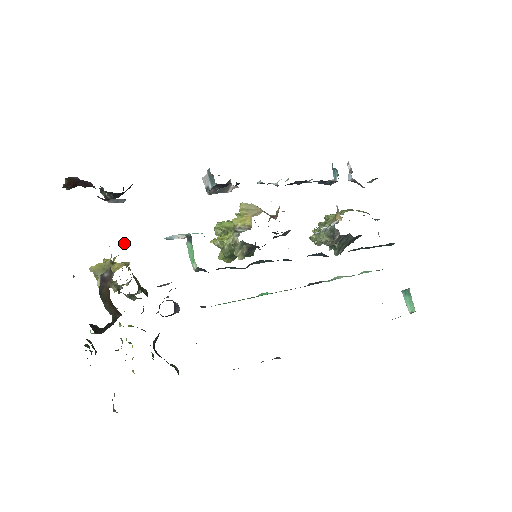
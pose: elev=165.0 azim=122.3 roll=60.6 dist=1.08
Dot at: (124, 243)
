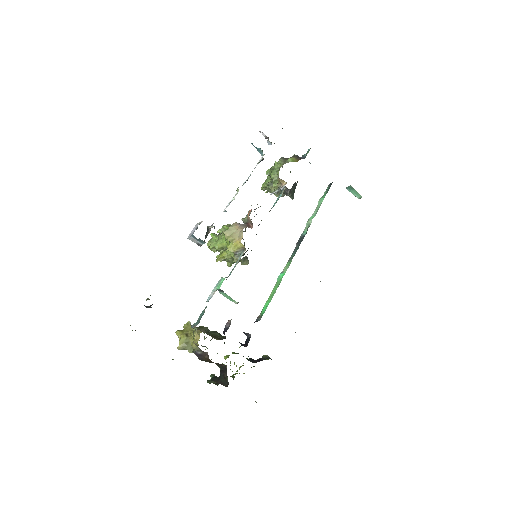
Dot at: occluded
